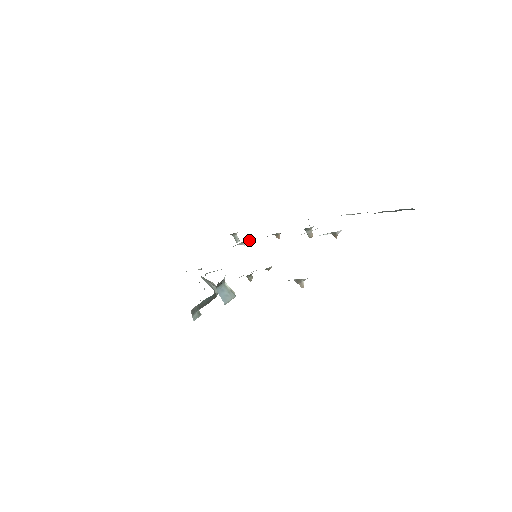
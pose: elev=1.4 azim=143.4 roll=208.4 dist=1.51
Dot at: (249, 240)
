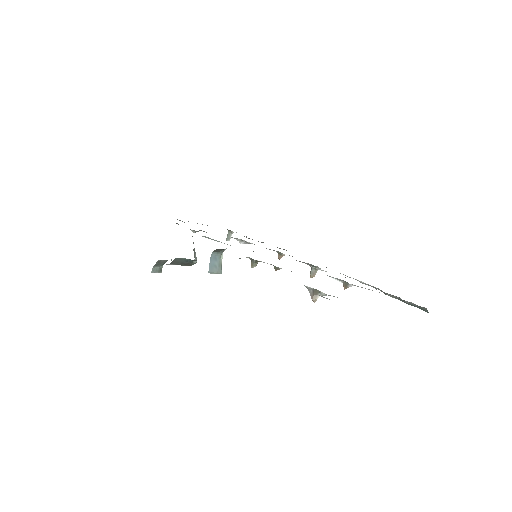
Dot at: (249, 242)
